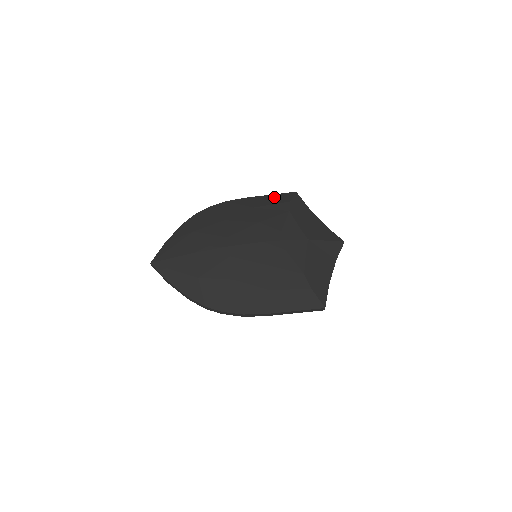
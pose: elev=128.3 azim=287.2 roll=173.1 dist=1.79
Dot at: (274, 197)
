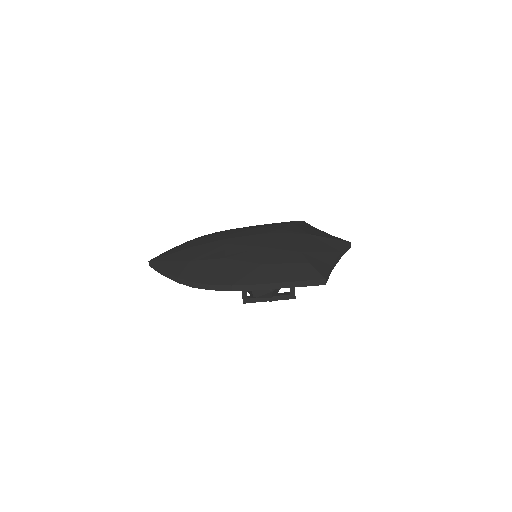
Dot at: occluded
